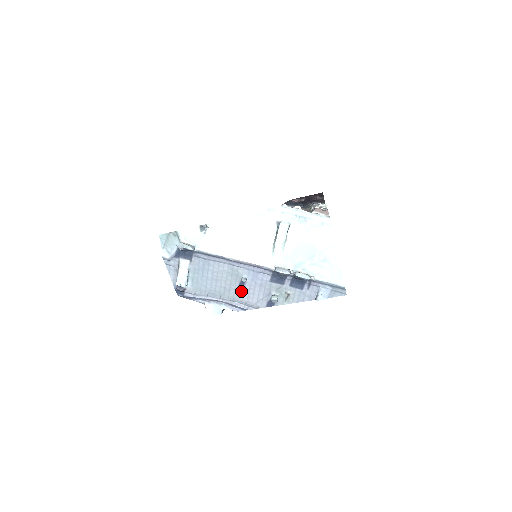
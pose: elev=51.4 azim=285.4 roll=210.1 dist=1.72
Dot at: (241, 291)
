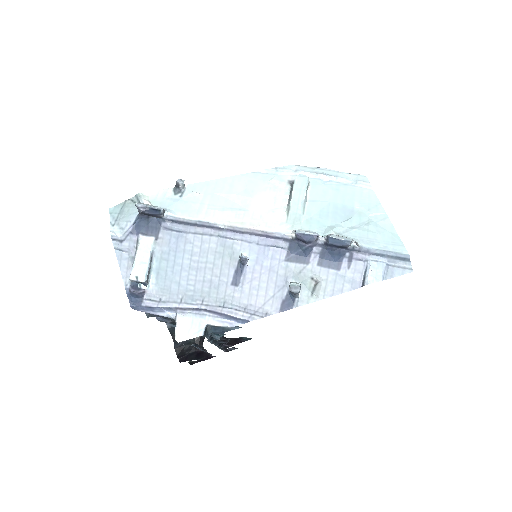
Dot at: (237, 285)
